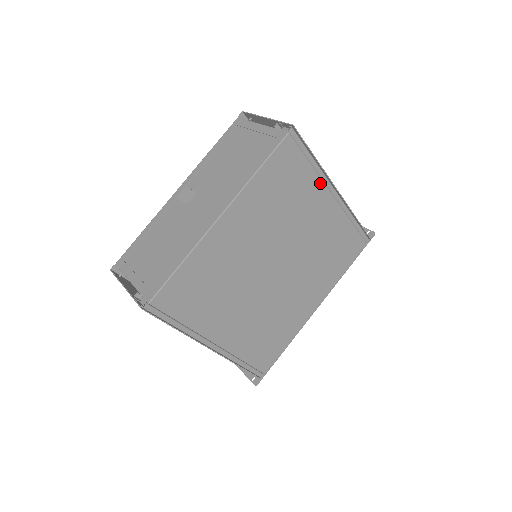
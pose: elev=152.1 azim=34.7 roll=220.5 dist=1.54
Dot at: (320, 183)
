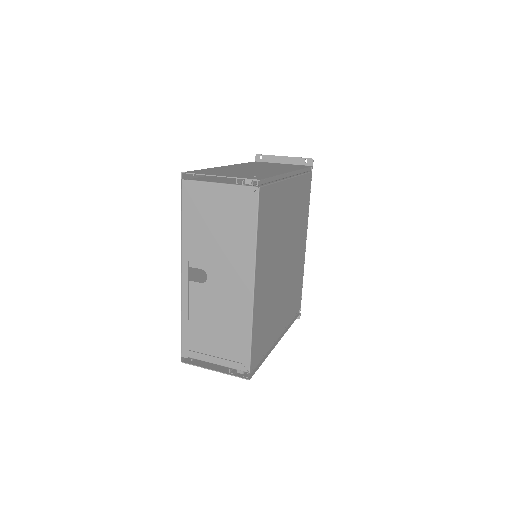
Dot at: (282, 184)
